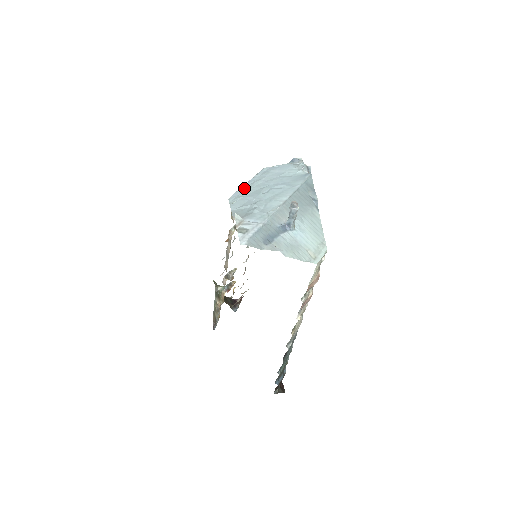
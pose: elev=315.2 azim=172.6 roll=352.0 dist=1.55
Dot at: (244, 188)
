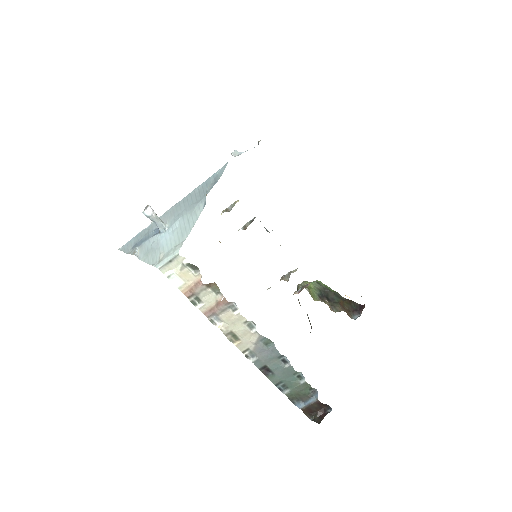
Dot at: occluded
